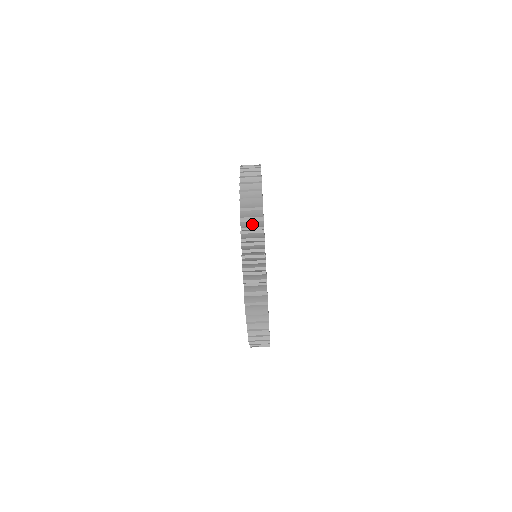
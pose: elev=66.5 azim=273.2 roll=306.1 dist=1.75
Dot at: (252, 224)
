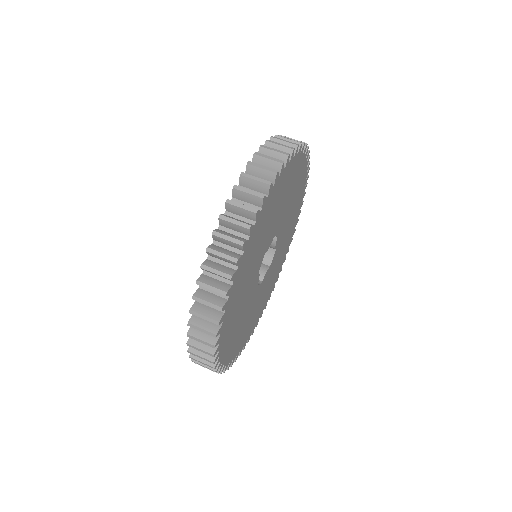
Dot at: (267, 163)
